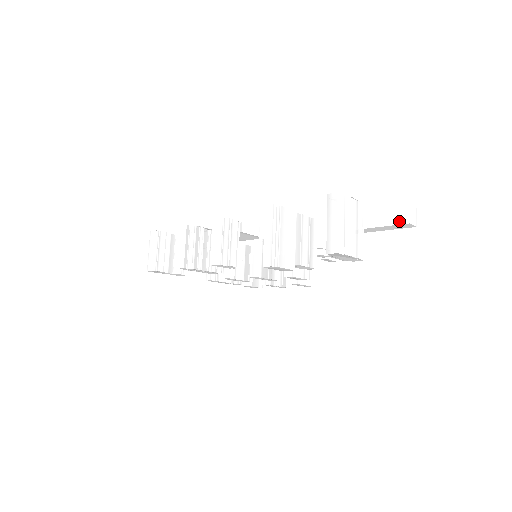
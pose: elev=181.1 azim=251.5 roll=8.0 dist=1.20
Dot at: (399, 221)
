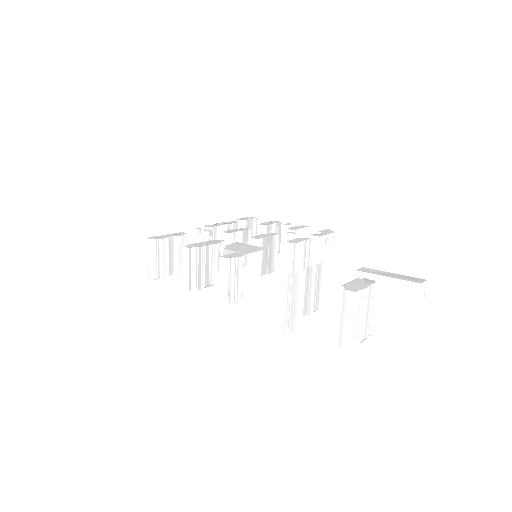
Dot at: (408, 296)
